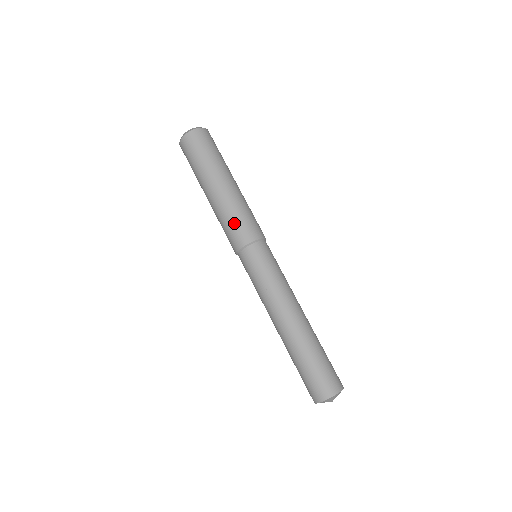
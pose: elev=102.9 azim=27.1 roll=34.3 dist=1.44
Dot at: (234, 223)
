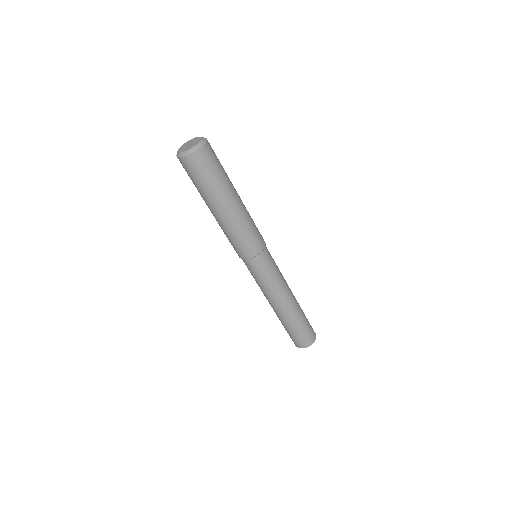
Dot at: occluded
